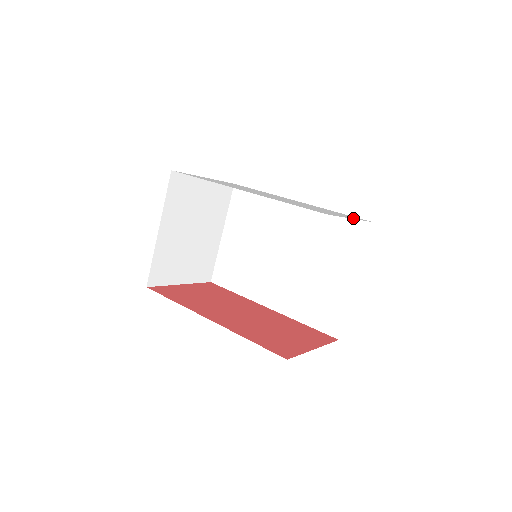
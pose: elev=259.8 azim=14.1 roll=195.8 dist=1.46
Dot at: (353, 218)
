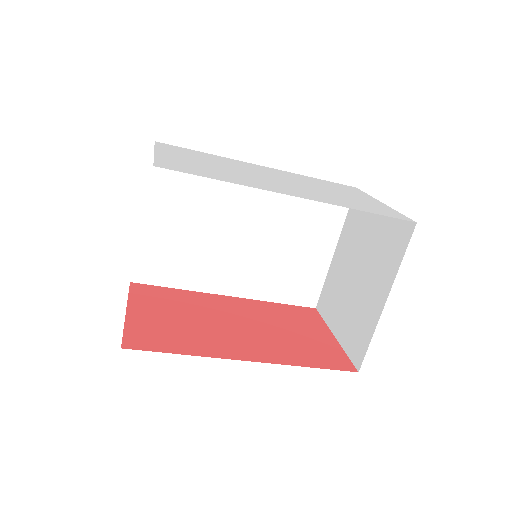
Dot at: (373, 198)
